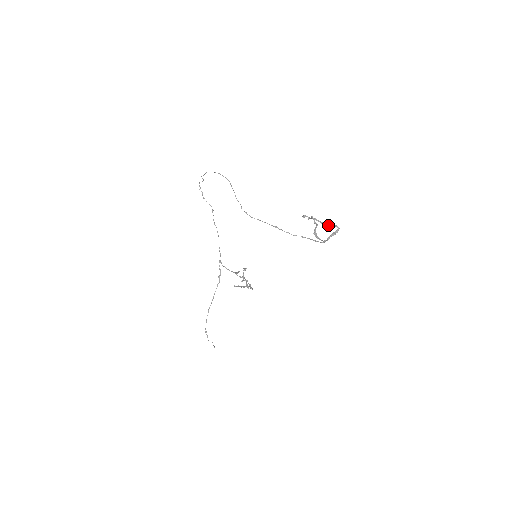
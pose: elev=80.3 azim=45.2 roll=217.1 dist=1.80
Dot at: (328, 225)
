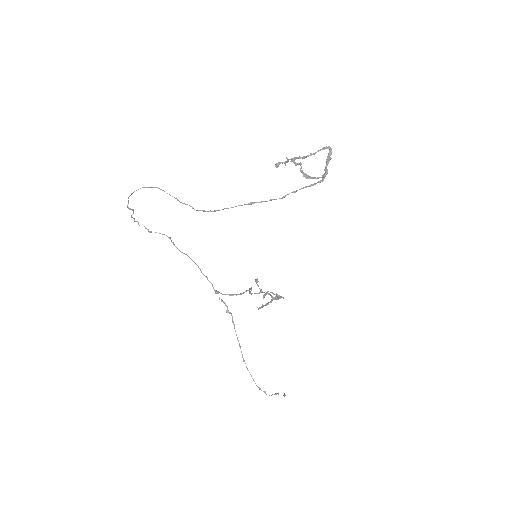
Dot at: (314, 154)
